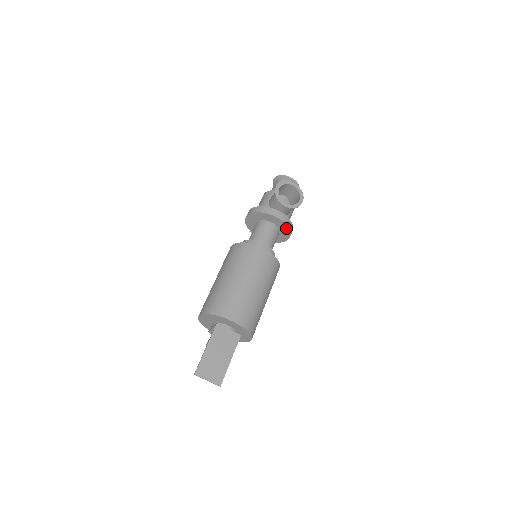
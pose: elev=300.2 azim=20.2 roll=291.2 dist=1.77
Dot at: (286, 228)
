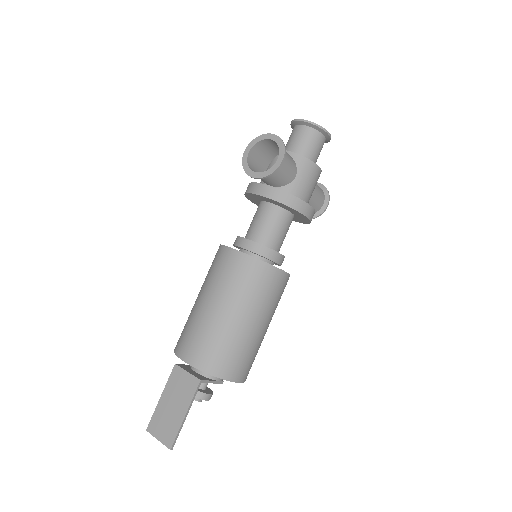
Dot at: (284, 205)
